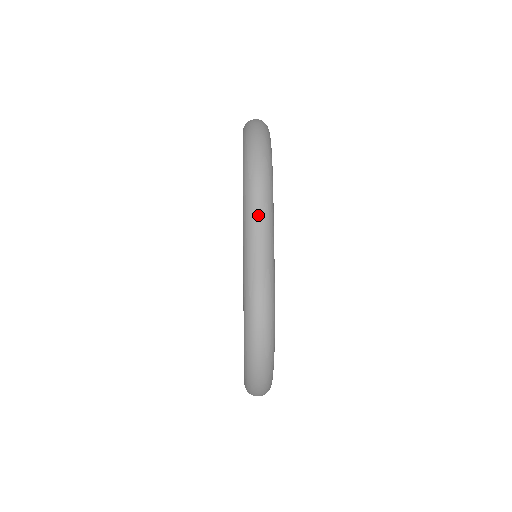
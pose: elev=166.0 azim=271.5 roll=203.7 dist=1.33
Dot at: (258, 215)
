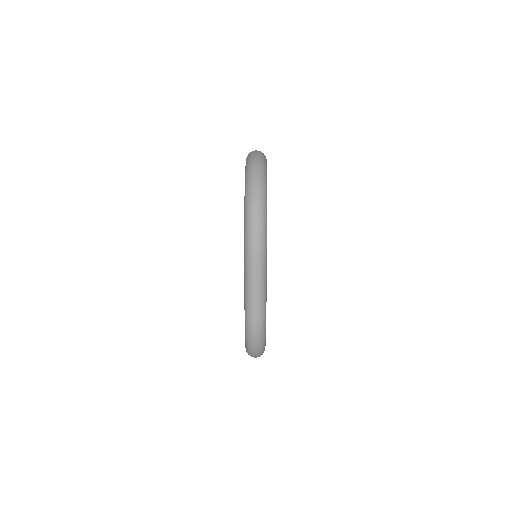
Dot at: (255, 275)
